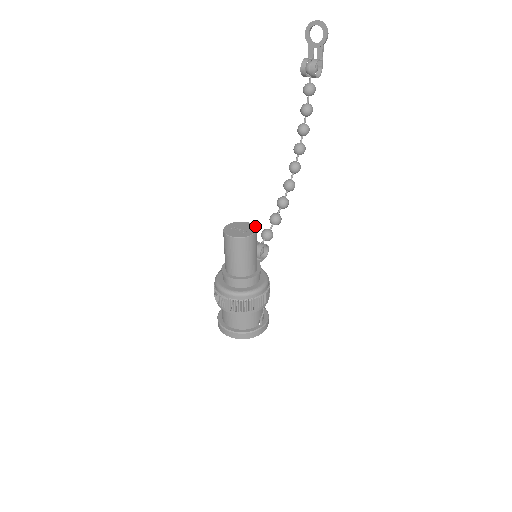
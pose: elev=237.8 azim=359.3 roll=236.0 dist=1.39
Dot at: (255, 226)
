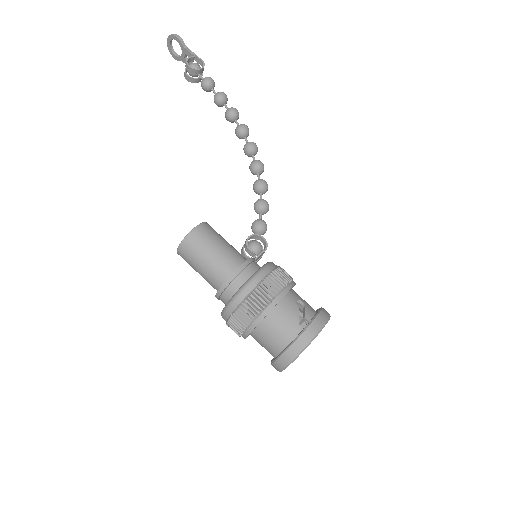
Dot at: (204, 222)
